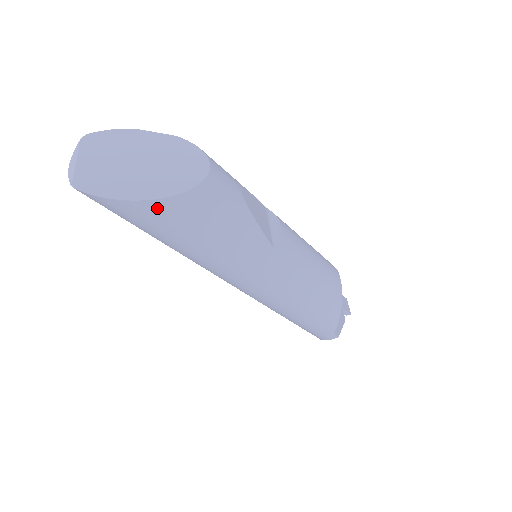
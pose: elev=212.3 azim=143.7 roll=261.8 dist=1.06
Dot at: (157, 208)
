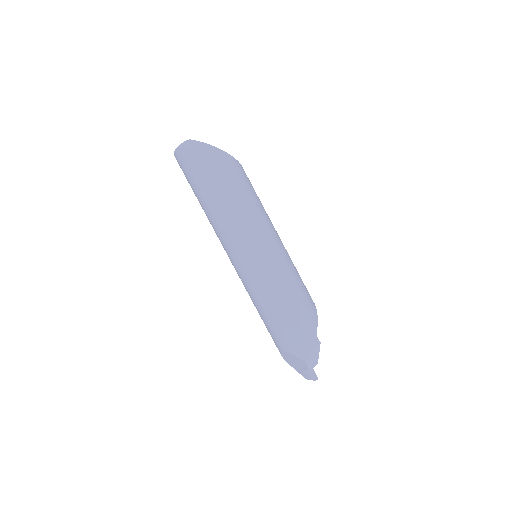
Dot at: (227, 158)
